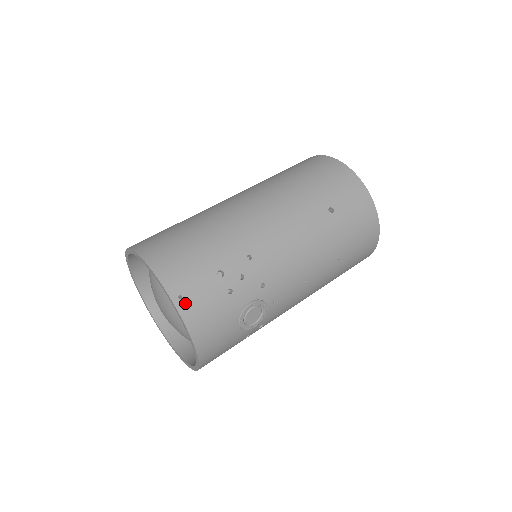
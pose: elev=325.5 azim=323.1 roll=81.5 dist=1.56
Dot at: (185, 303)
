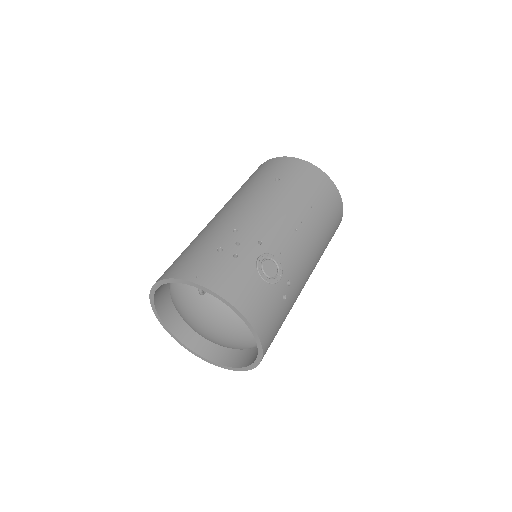
Dot at: (204, 279)
